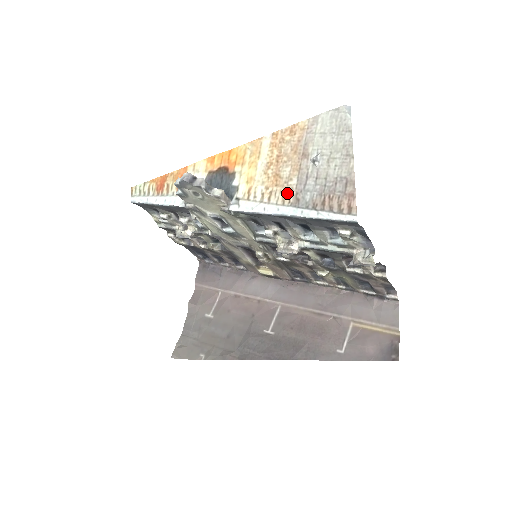
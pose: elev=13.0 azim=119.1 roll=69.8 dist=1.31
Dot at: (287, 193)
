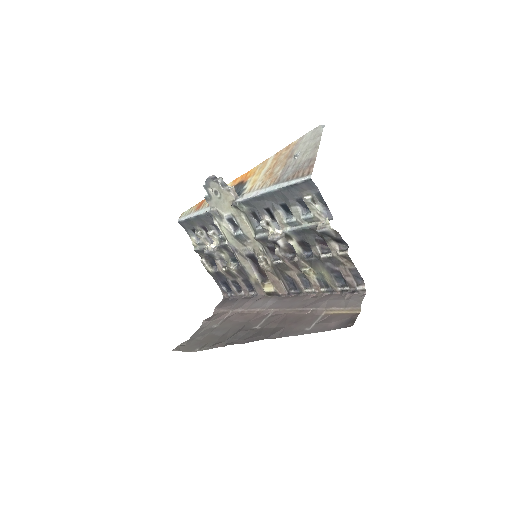
Dot at: (274, 179)
